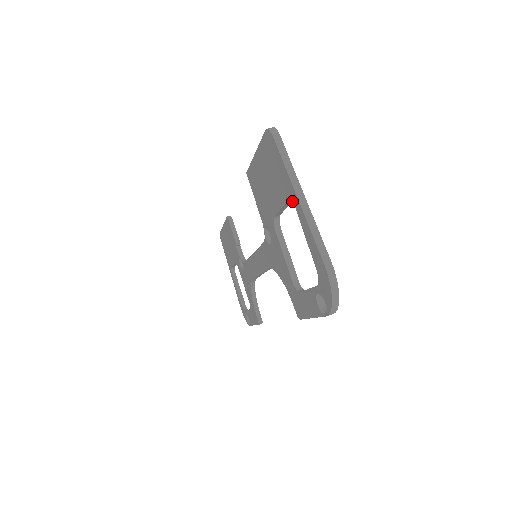
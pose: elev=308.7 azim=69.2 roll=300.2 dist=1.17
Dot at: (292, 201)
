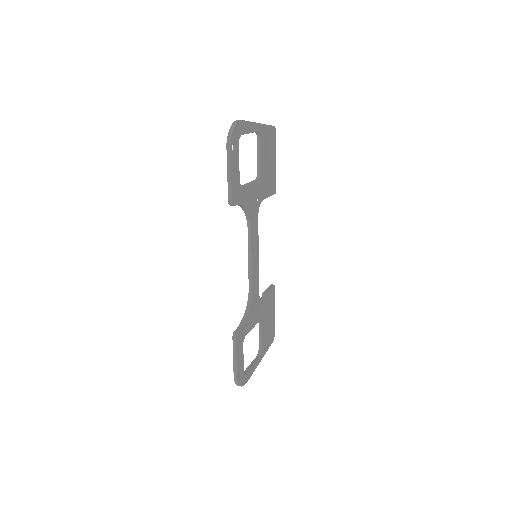
Dot at: (256, 132)
